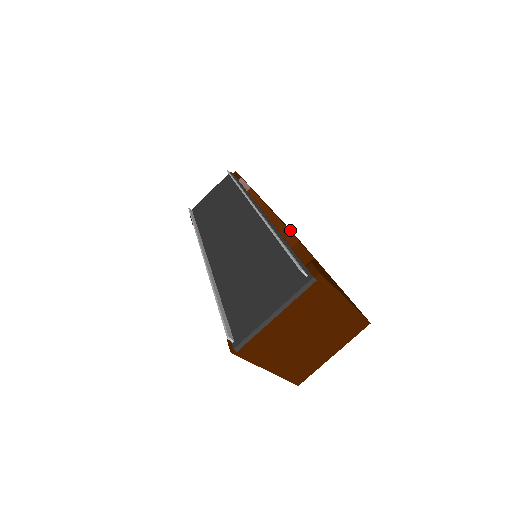
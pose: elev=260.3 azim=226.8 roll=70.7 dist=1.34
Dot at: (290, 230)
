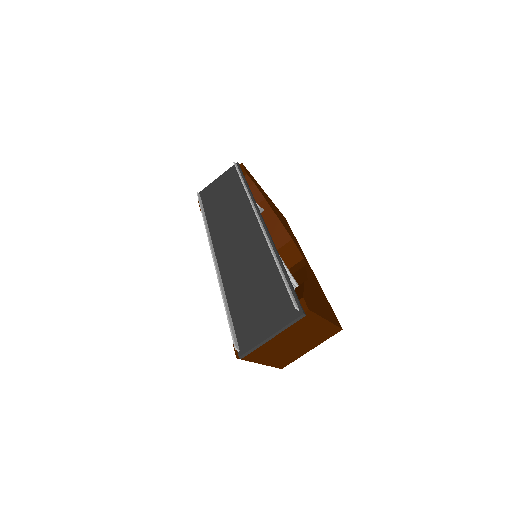
Dot at: (285, 222)
